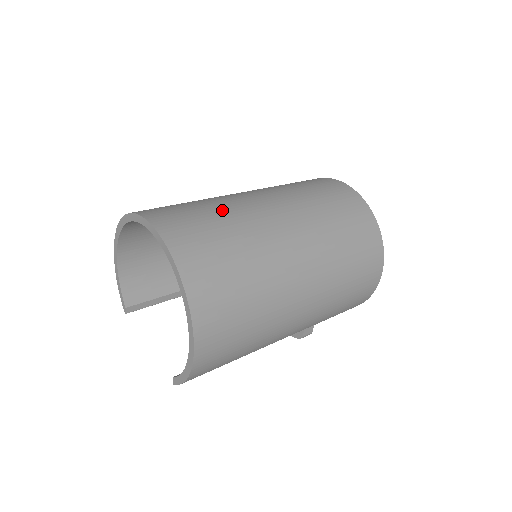
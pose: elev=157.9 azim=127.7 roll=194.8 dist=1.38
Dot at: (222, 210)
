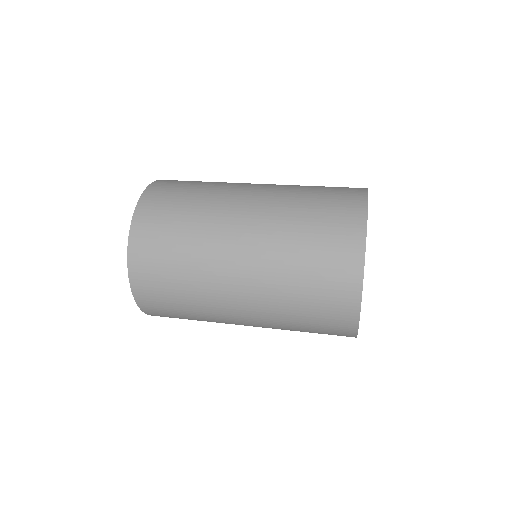
Dot at: (191, 256)
